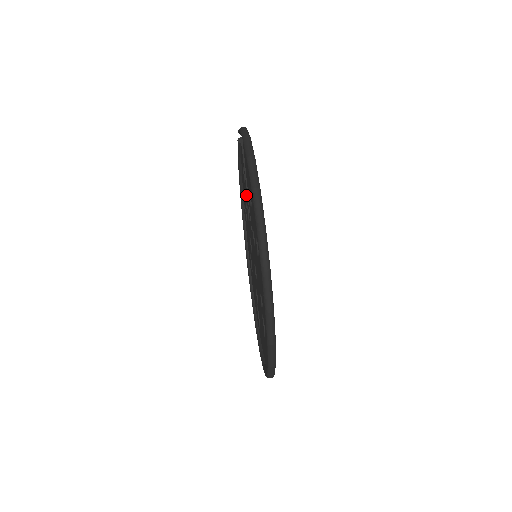
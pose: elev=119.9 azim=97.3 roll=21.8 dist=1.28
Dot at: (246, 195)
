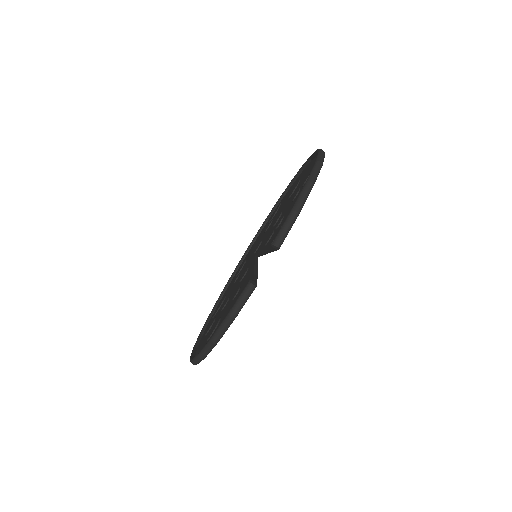
Dot at: (273, 236)
